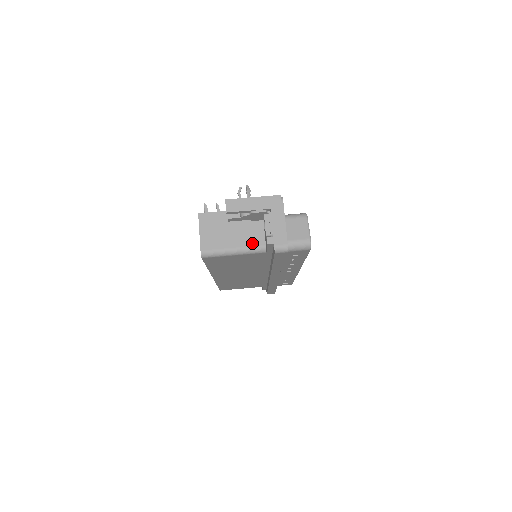
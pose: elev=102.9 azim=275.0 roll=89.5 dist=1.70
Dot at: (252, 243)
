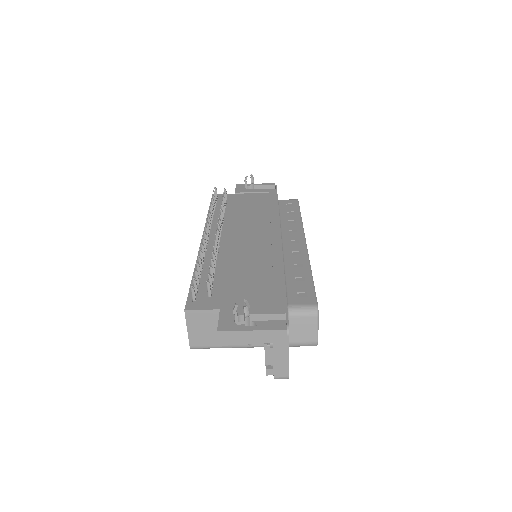
Dot at: occluded
